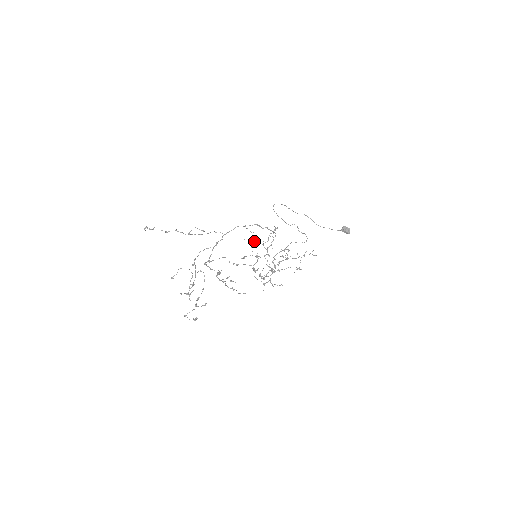
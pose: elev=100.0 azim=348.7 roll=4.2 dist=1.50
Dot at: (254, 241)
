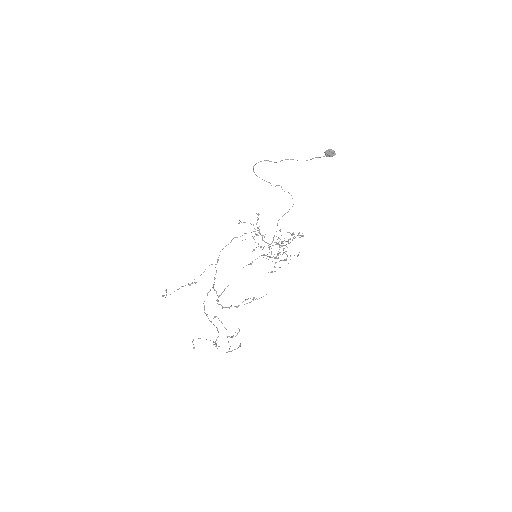
Dot at: occluded
